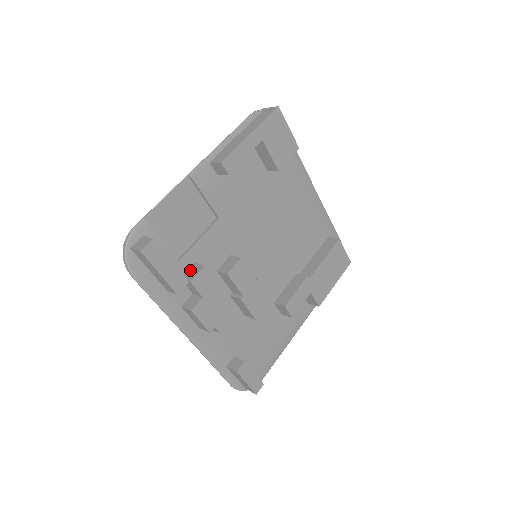
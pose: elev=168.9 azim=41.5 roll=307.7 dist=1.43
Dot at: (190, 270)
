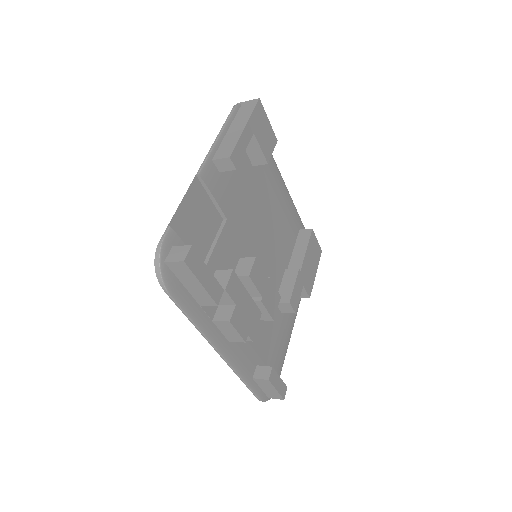
Dot at: occluded
